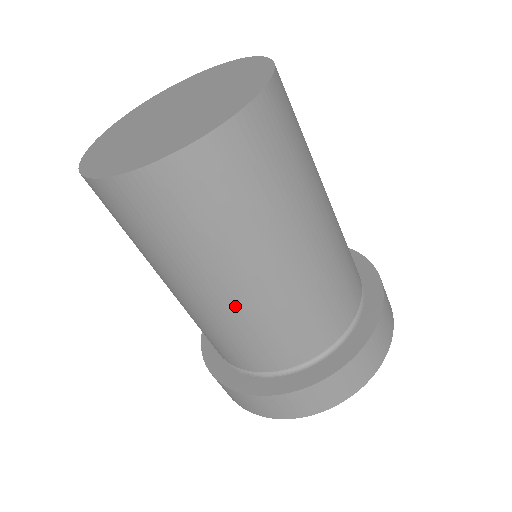
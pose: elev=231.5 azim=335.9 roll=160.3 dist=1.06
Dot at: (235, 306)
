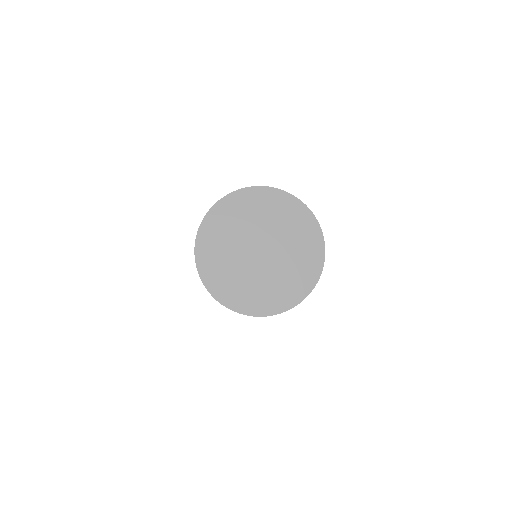
Dot at: occluded
